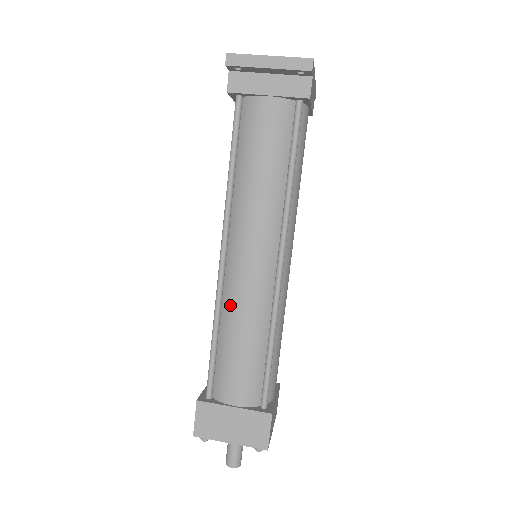
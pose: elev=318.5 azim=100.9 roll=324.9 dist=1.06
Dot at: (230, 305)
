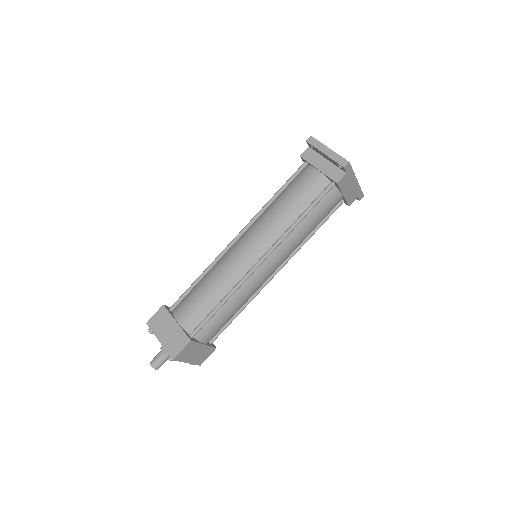
Dot at: (219, 266)
